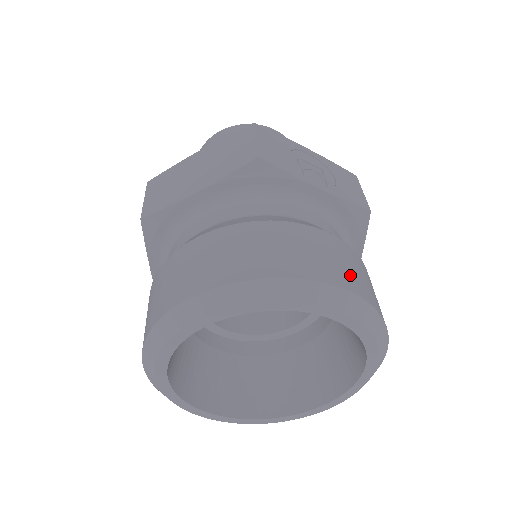
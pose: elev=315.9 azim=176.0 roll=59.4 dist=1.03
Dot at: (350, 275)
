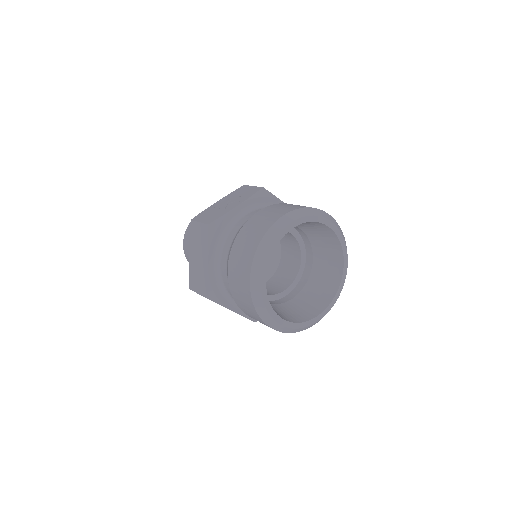
Dot at: (280, 211)
